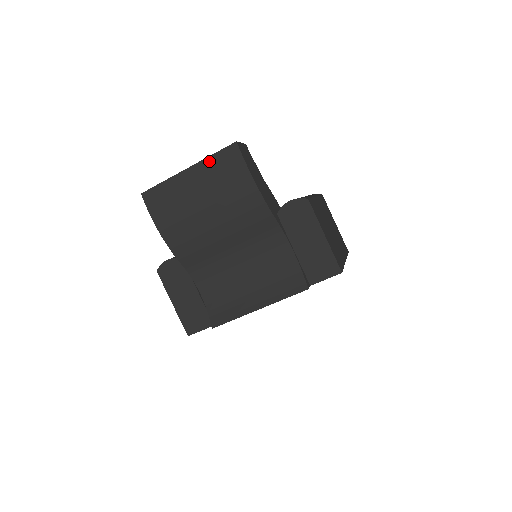
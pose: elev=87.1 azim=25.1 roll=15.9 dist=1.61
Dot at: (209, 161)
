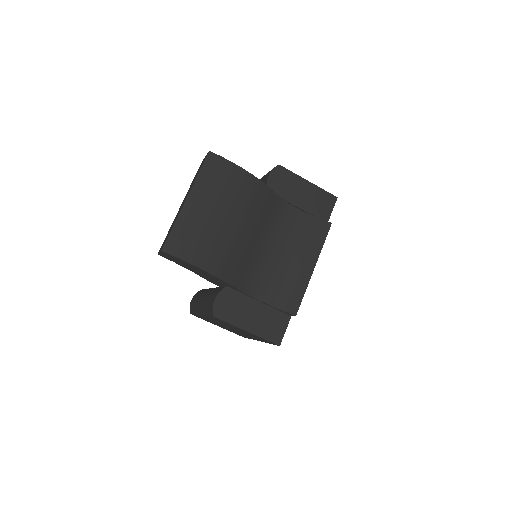
Dot at: (200, 180)
